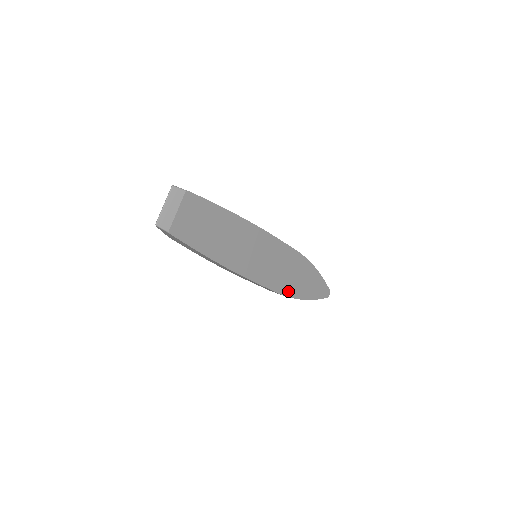
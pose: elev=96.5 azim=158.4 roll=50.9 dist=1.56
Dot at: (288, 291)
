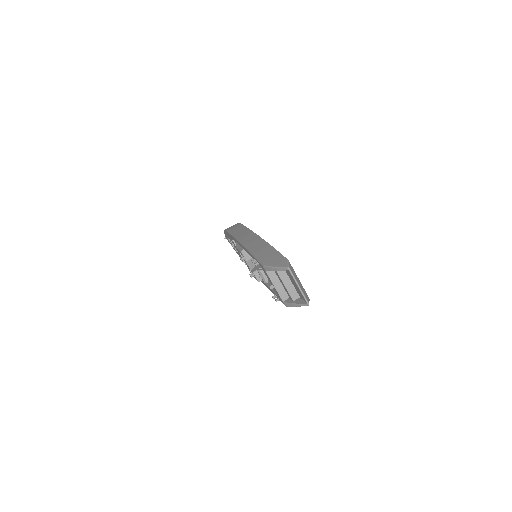
Dot at: occluded
